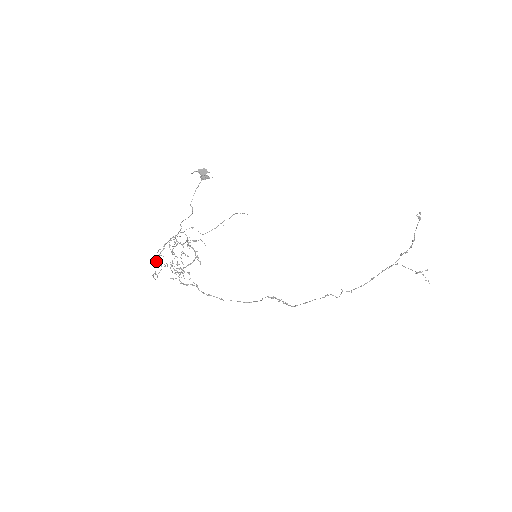
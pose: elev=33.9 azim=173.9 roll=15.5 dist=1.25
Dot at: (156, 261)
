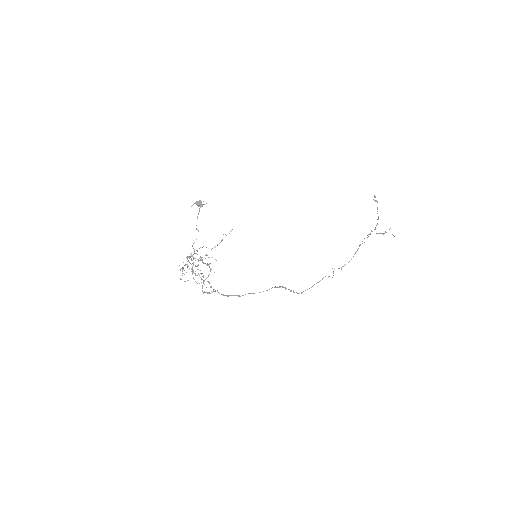
Dot at: occluded
